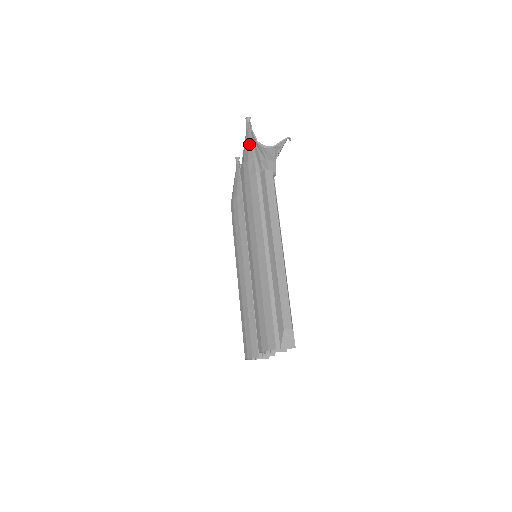
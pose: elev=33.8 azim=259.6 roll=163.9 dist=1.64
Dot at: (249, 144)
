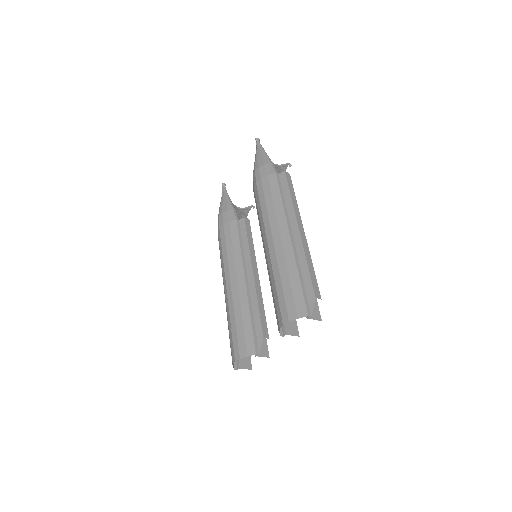
Dot at: (263, 154)
